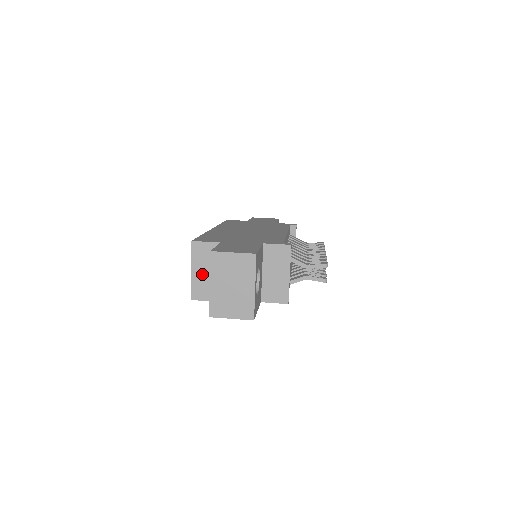
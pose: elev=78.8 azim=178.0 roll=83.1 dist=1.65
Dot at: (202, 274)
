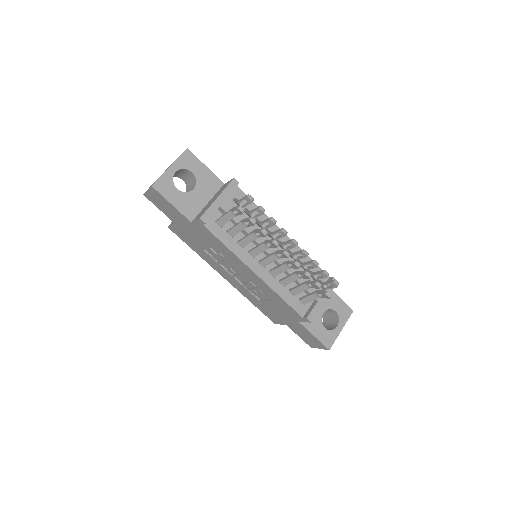
Dot at: occluded
